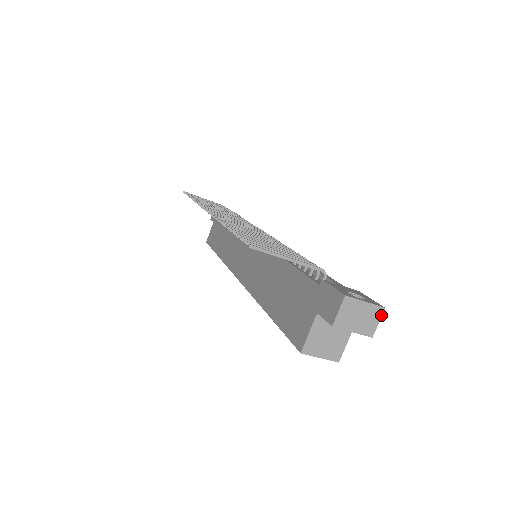
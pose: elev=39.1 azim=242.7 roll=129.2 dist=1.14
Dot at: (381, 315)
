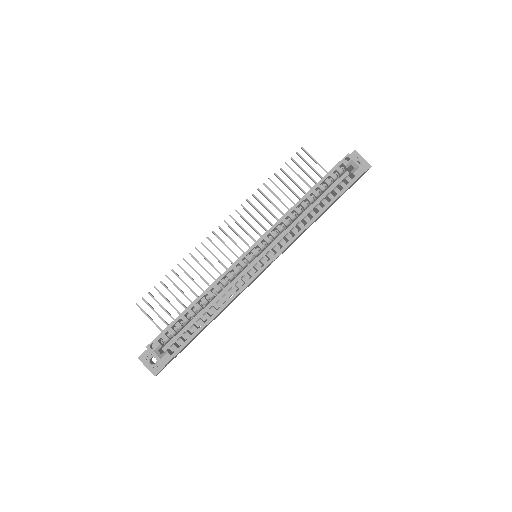
Dot at: occluded
